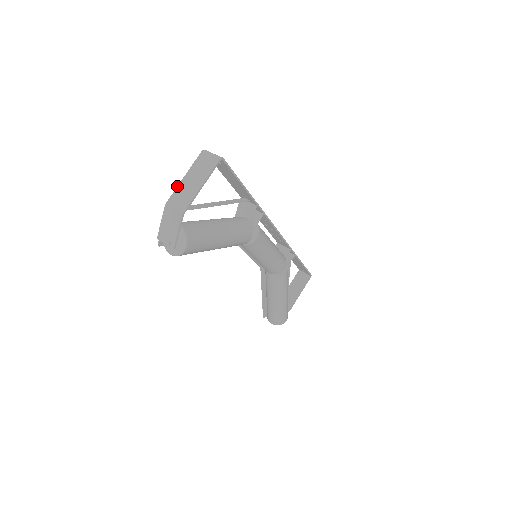
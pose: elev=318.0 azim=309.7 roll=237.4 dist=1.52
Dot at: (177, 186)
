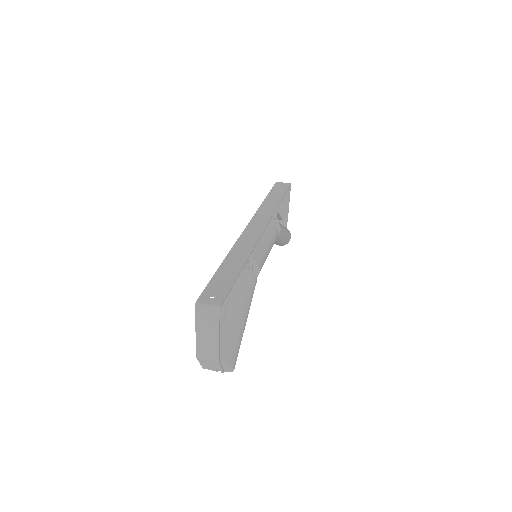
Dot at: occluded
